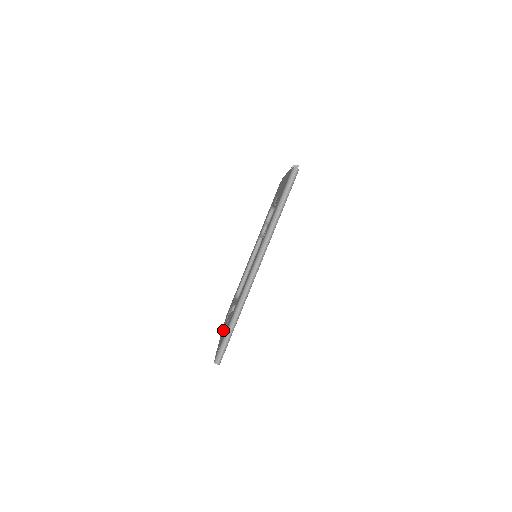
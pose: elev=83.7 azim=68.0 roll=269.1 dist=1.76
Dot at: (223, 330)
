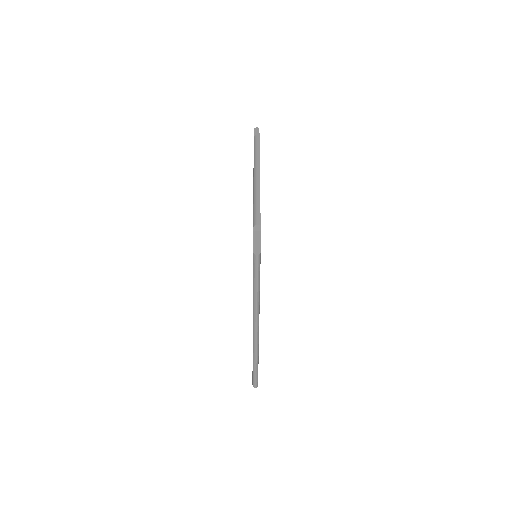
Dot at: occluded
